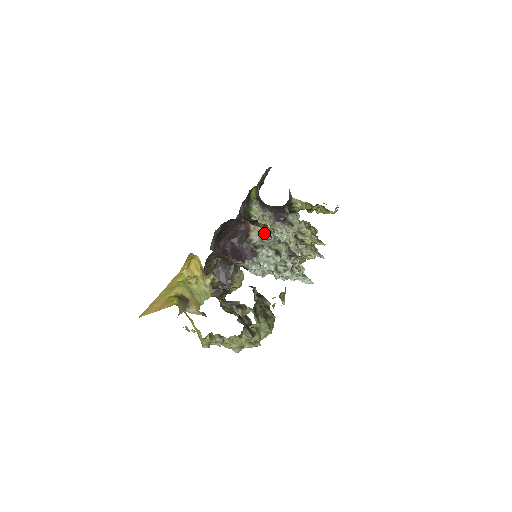
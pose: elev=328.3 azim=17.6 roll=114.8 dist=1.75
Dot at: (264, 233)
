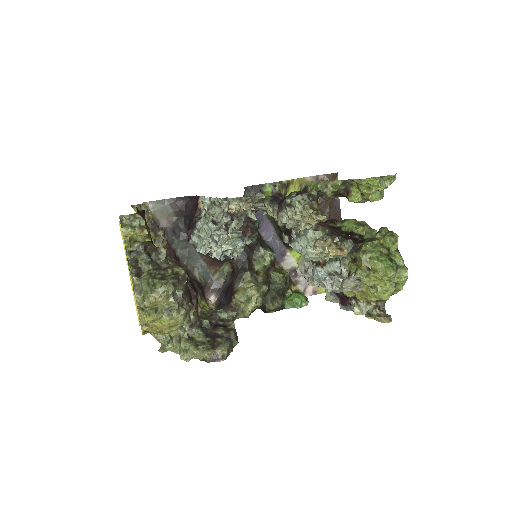
Dot at: occluded
